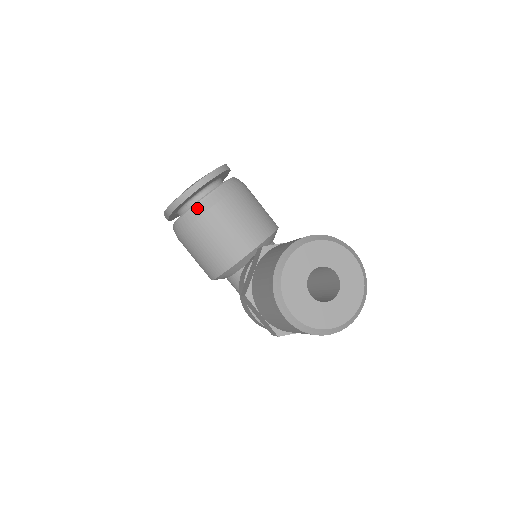
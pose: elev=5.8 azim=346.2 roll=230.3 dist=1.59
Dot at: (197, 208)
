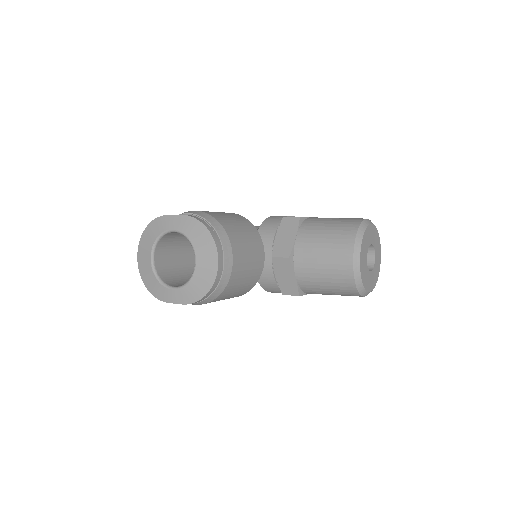
Dot at: (222, 280)
